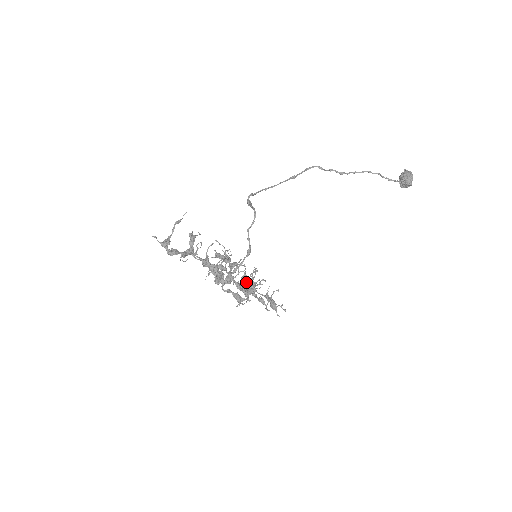
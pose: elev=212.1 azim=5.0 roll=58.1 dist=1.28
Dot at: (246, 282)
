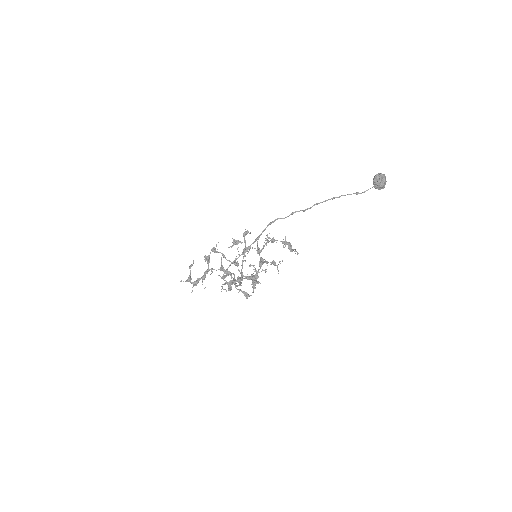
Dot at: (251, 278)
